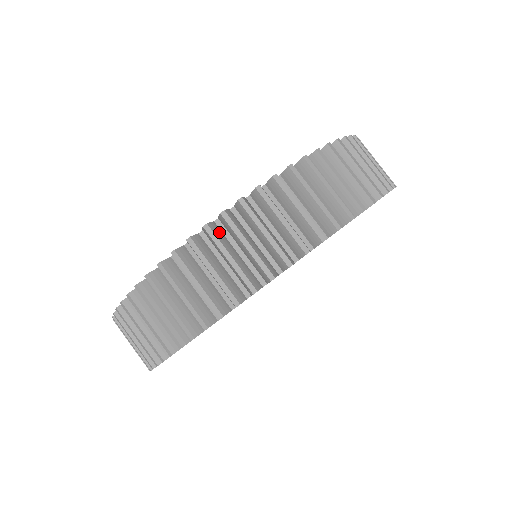
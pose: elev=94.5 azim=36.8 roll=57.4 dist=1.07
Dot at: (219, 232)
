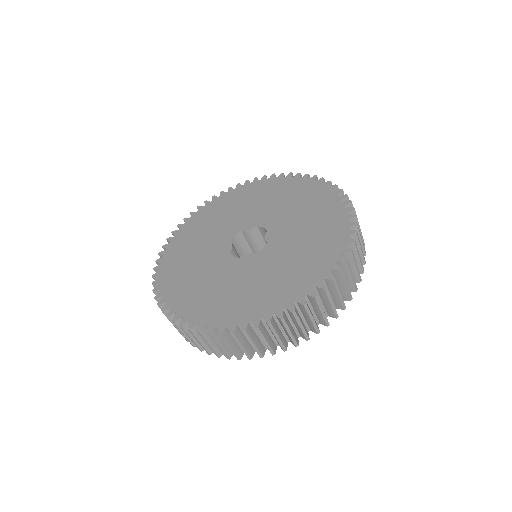
Dot at: occluded
